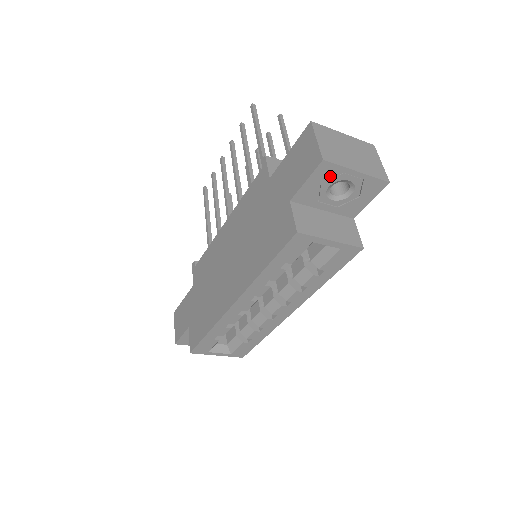
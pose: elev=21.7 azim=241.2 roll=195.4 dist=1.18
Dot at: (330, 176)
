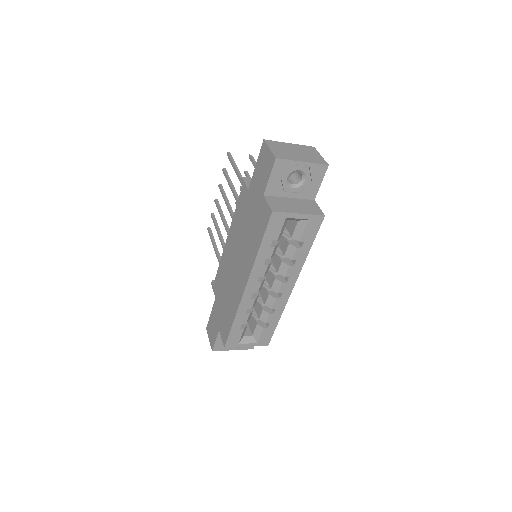
Dot at: (285, 169)
